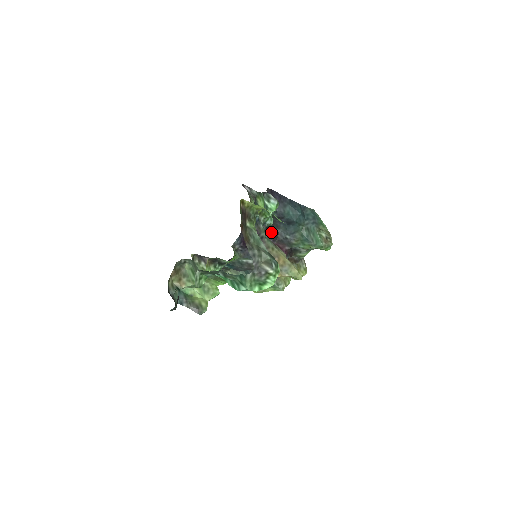
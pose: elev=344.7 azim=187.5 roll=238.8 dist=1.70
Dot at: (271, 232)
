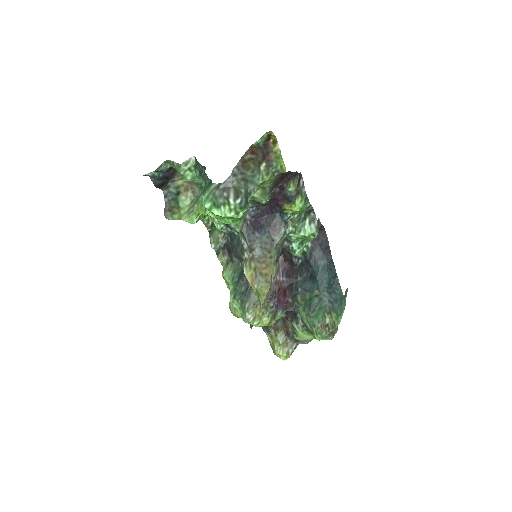
Dot at: (292, 273)
